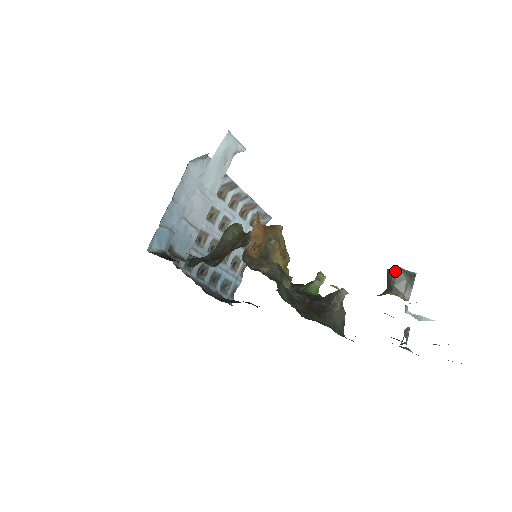
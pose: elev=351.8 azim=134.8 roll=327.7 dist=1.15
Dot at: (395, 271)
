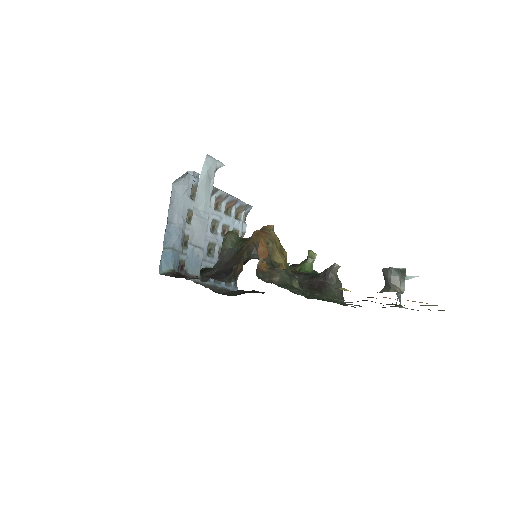
Dot at: (389, 271)
